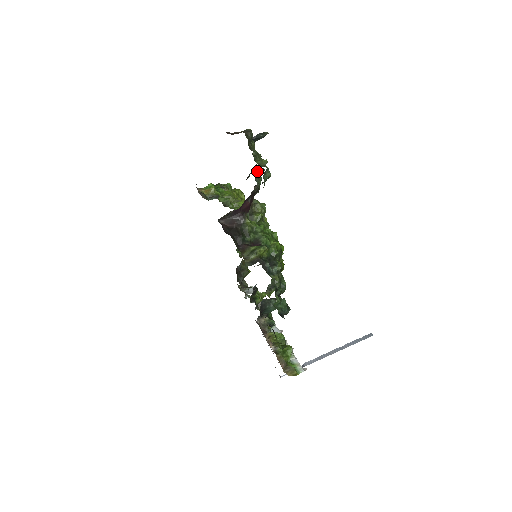
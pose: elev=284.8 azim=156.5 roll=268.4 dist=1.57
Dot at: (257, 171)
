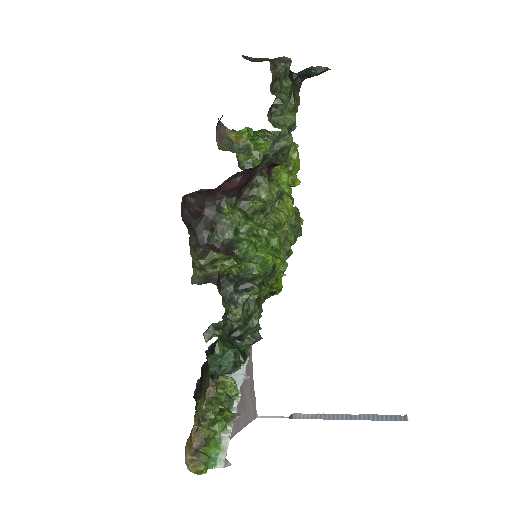
Dot at: (293, 129)
